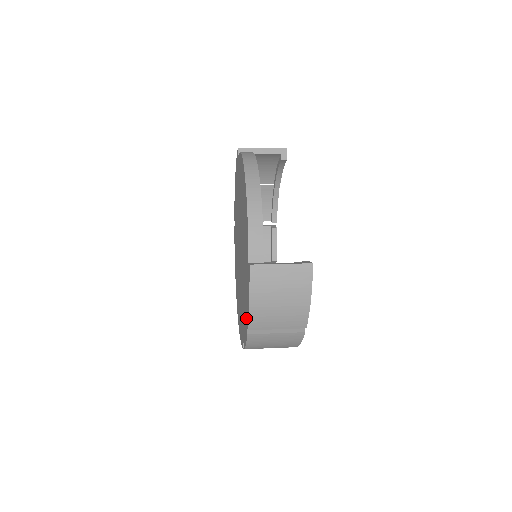
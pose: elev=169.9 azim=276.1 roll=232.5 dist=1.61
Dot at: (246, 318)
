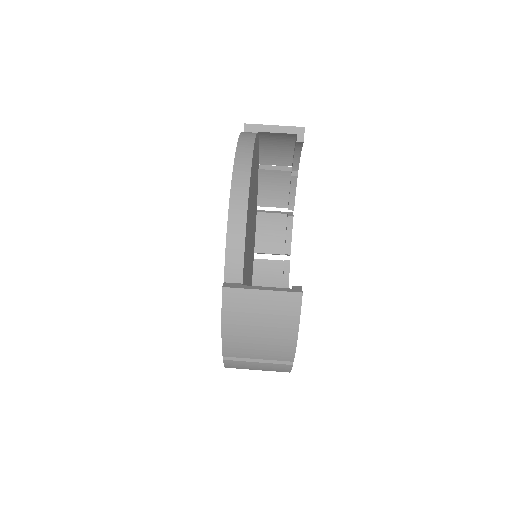
Dot at: occluded
